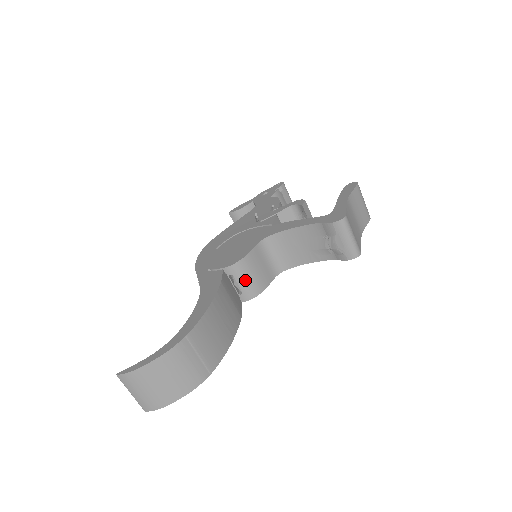
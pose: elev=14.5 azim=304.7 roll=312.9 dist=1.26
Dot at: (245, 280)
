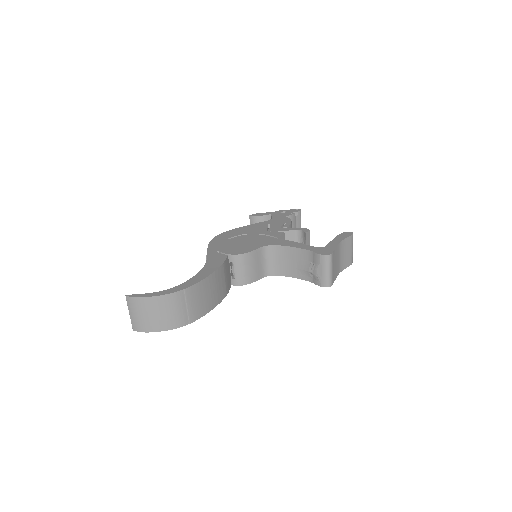
Dot at: (241, 270)
